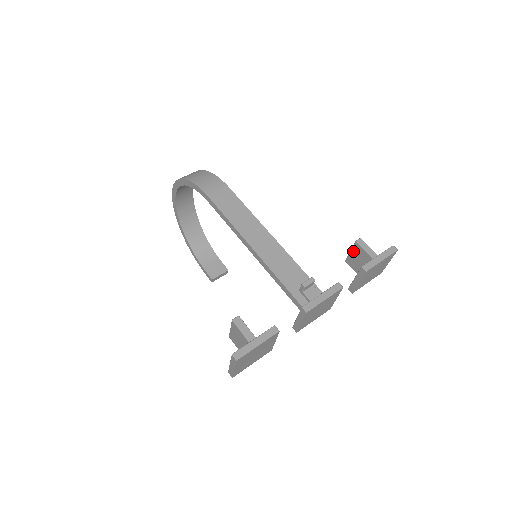
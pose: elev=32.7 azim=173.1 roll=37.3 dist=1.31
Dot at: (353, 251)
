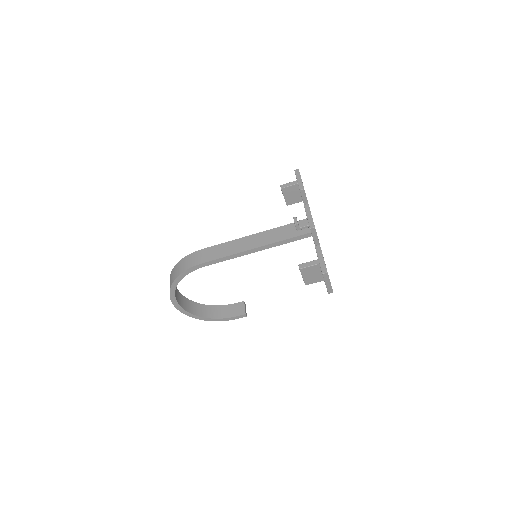
Dot at: (285, 195)
